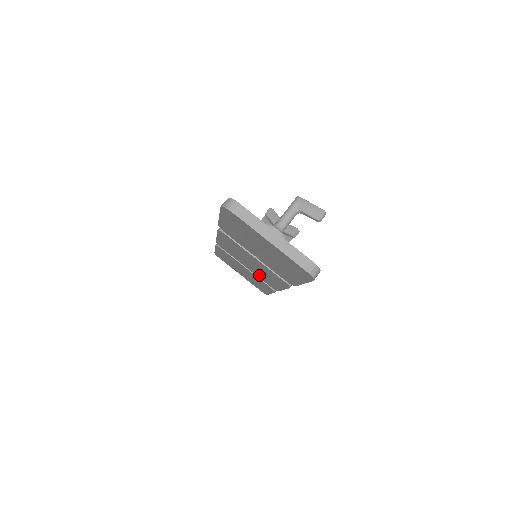
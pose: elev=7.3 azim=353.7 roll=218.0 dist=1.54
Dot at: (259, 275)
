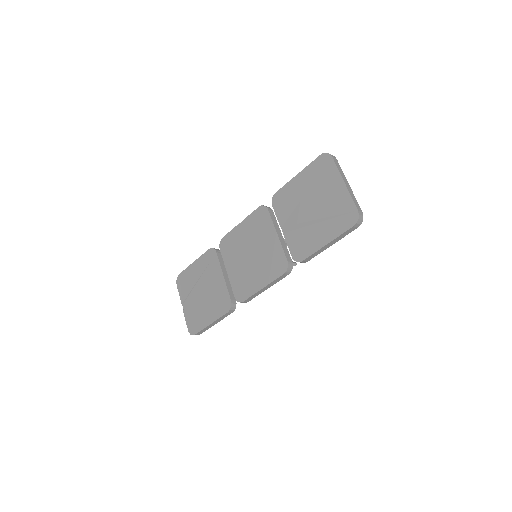
Dot at: (239, 278)
